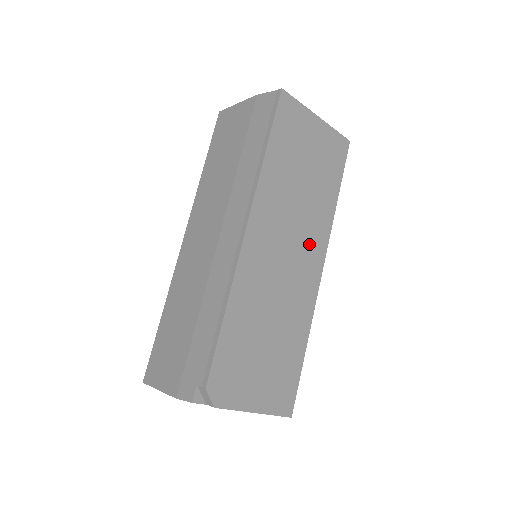
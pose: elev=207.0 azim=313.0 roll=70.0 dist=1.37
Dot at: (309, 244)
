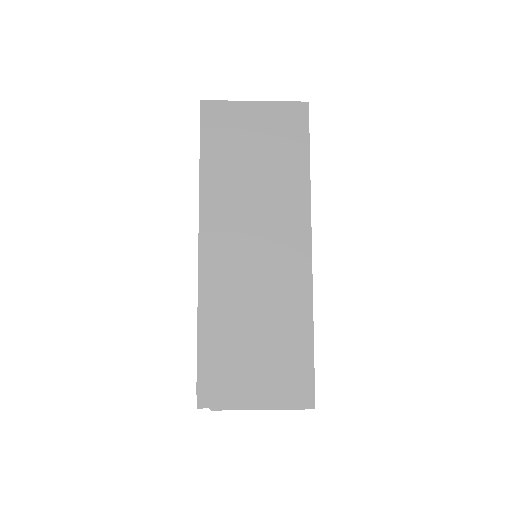
Dot at: (283, 228)
